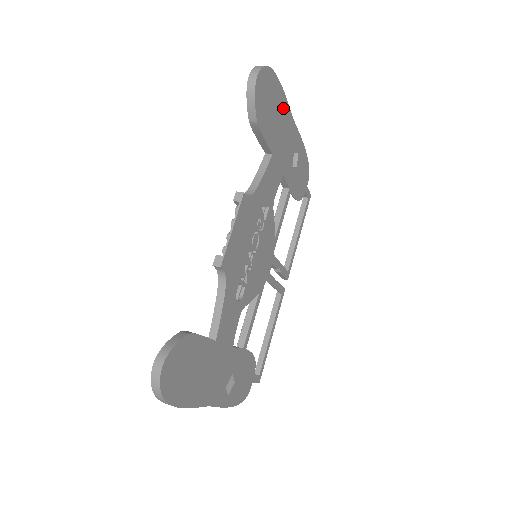
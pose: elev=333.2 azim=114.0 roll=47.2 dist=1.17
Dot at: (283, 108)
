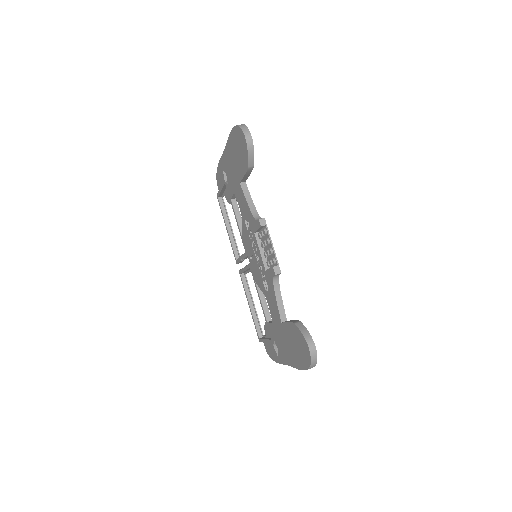
Dot at: occluded
